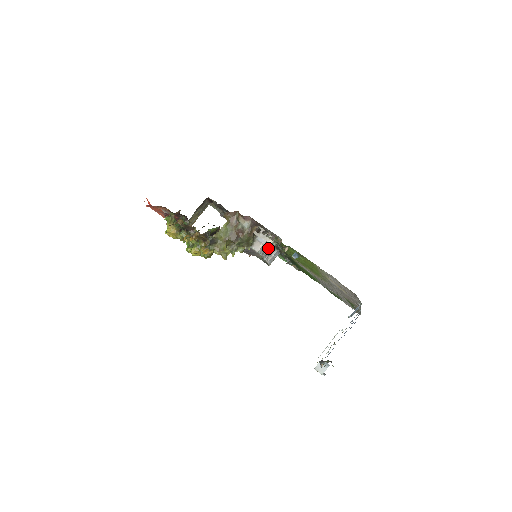
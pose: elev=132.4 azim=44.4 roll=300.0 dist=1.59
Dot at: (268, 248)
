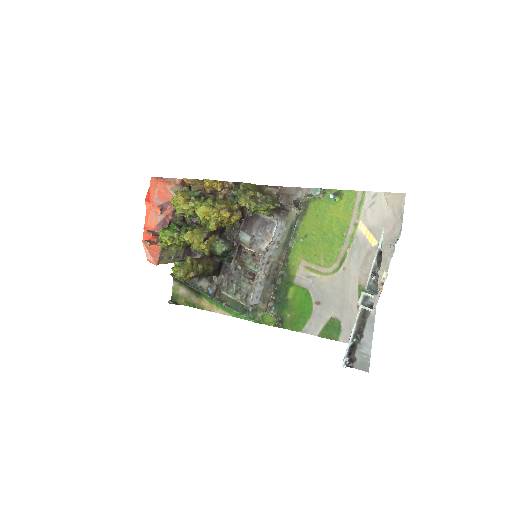
Dot at: (269, 254)
